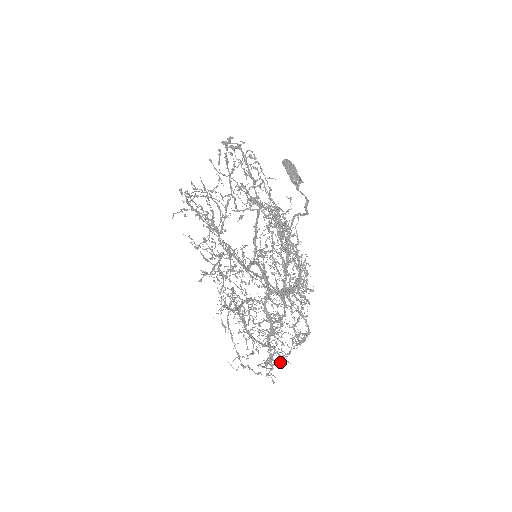
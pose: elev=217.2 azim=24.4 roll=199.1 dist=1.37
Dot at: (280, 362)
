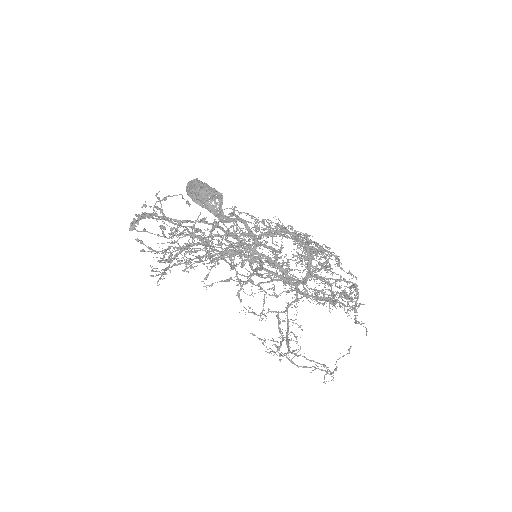
Dot at: occluded
